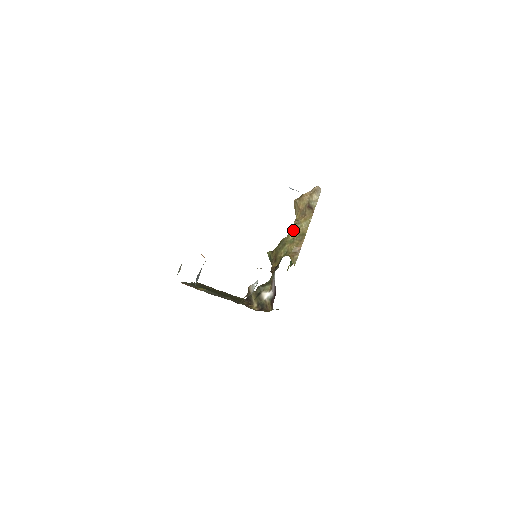
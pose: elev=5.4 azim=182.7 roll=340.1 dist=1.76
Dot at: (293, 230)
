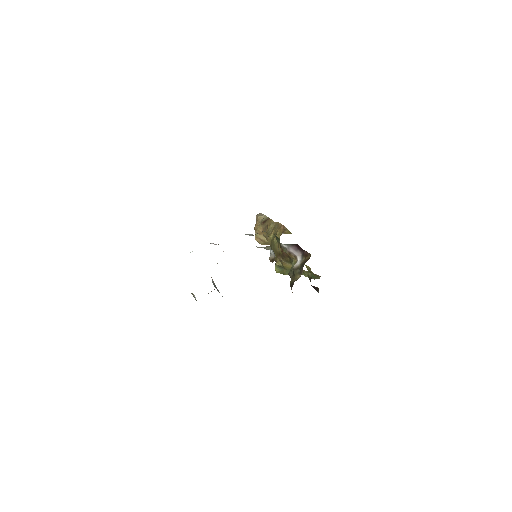
Dot at: (269, 235)
